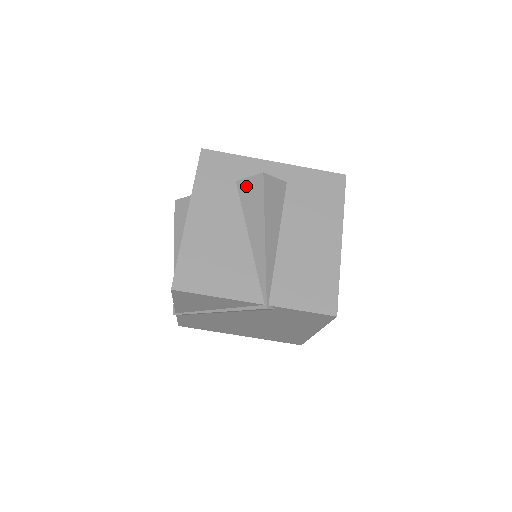
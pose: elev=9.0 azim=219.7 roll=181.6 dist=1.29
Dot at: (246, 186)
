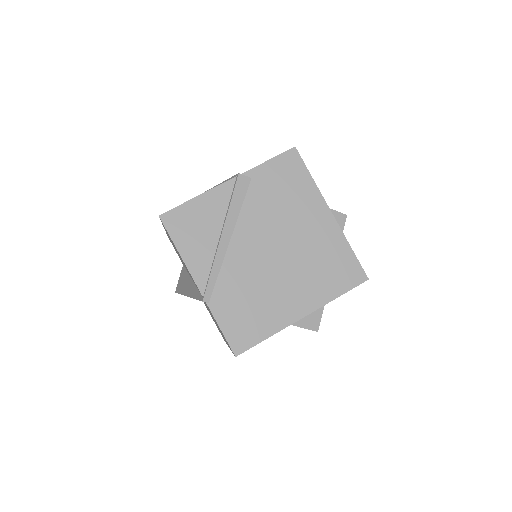
Dot at: occluded
